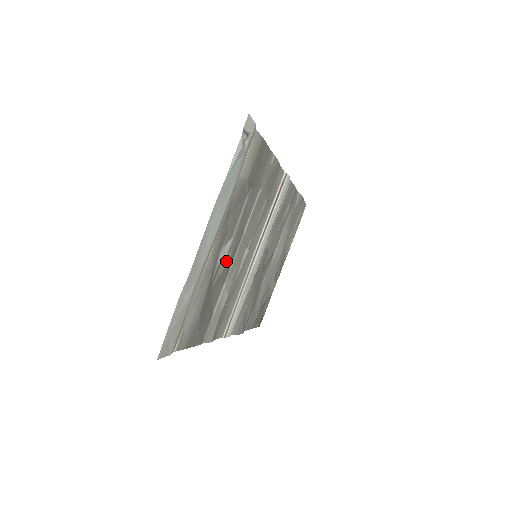
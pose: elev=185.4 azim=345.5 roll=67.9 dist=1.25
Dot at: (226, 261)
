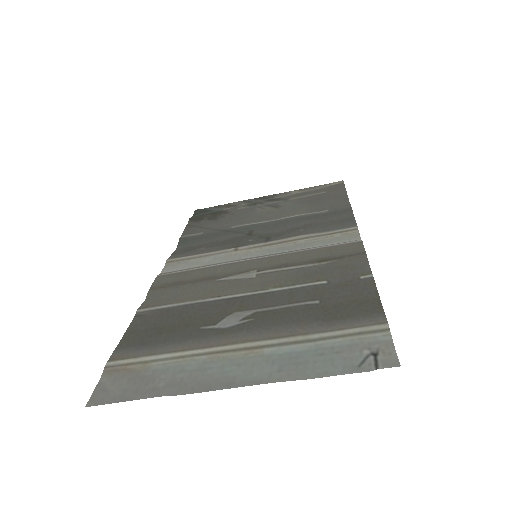
Dot at: (228, 313)
